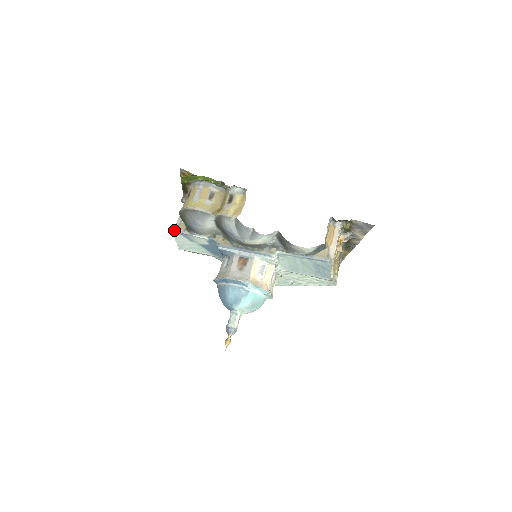
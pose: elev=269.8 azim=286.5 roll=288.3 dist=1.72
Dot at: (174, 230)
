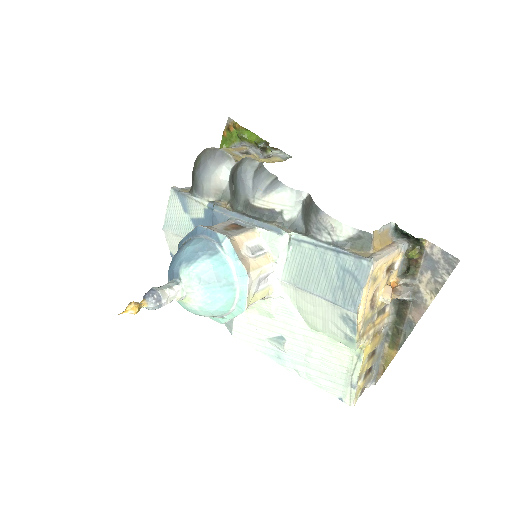
Dot at: (174, 188)
